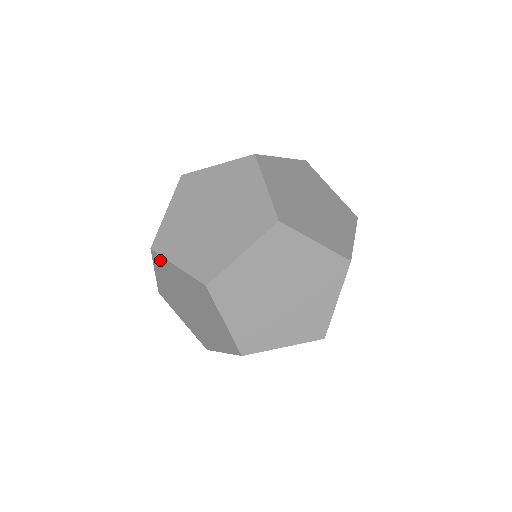
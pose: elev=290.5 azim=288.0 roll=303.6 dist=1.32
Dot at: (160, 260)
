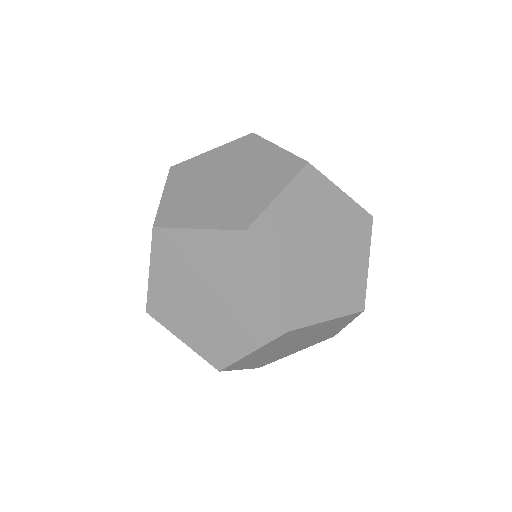
Dot at: occluded
